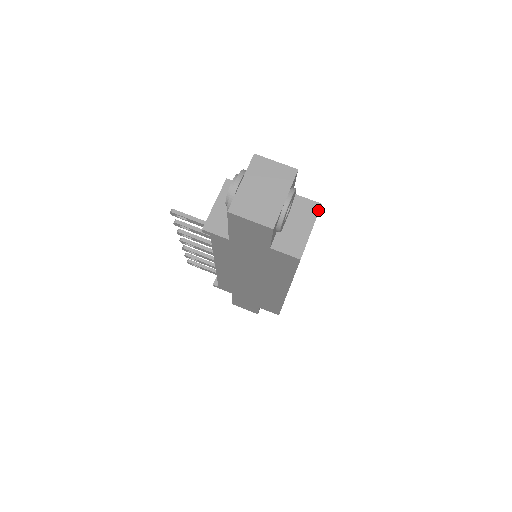
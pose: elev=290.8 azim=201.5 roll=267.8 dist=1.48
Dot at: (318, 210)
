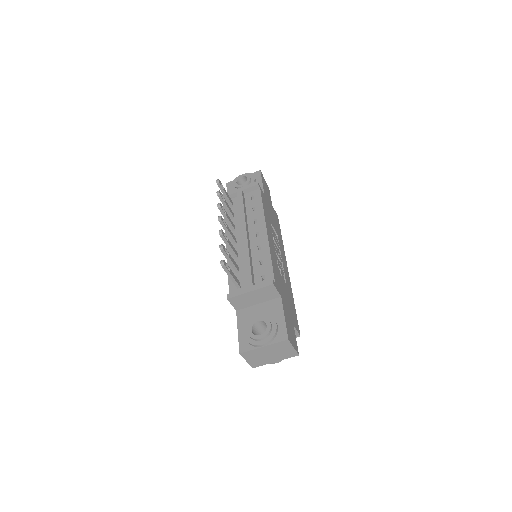
Dot at: occluded
